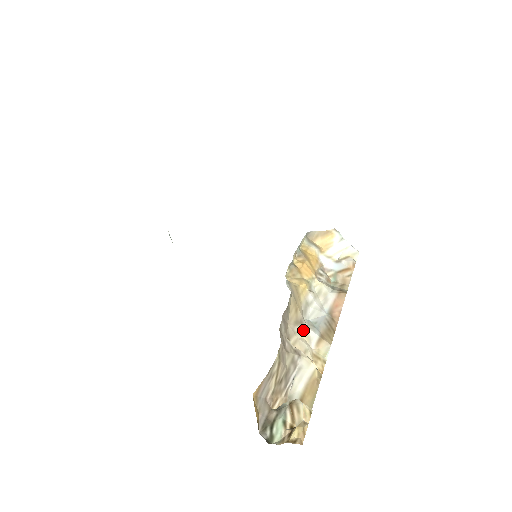
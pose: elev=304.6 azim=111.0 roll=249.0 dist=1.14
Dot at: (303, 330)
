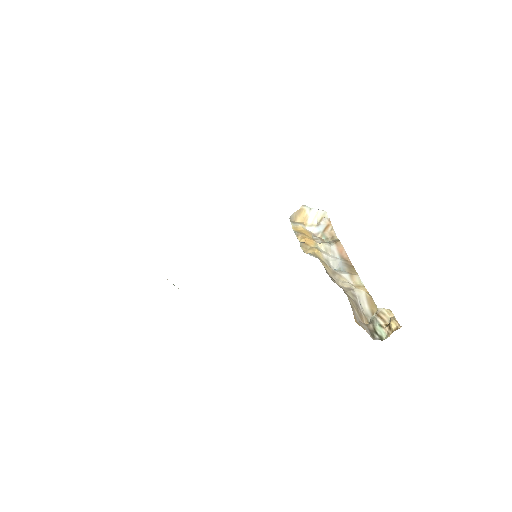
Dot at: (339, 276)
